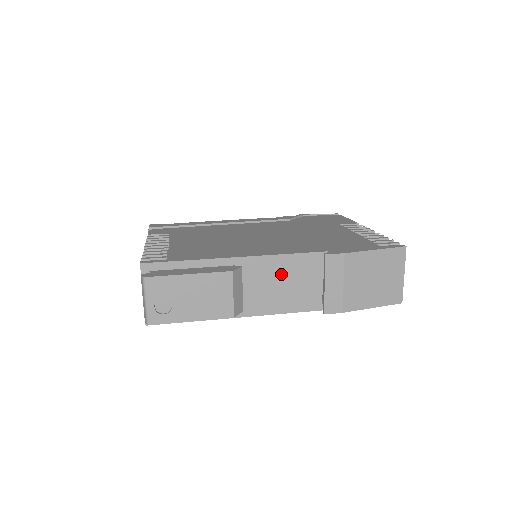
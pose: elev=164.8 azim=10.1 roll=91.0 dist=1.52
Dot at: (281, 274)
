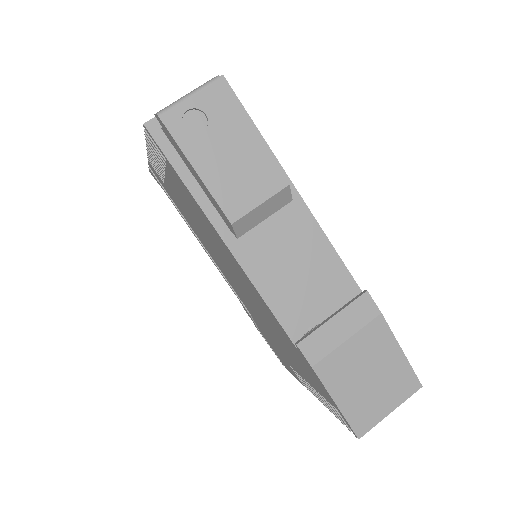
Dot at: (307, 258)
